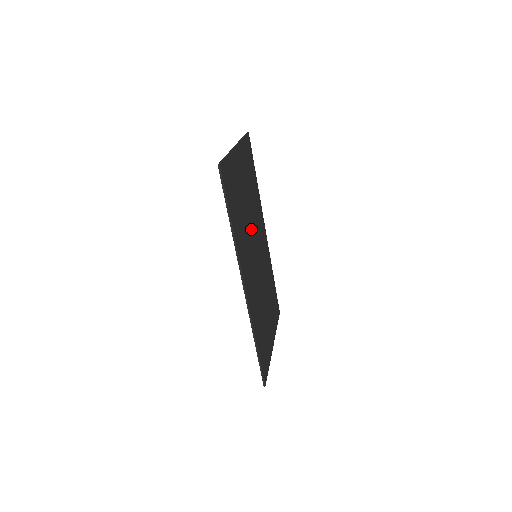
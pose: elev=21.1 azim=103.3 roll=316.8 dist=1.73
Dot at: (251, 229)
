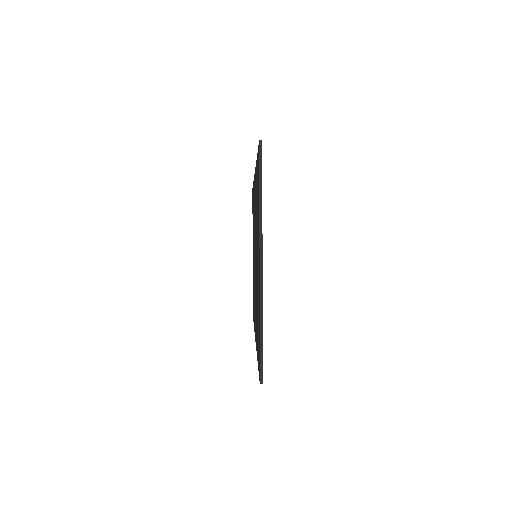
Dot at: occluded
